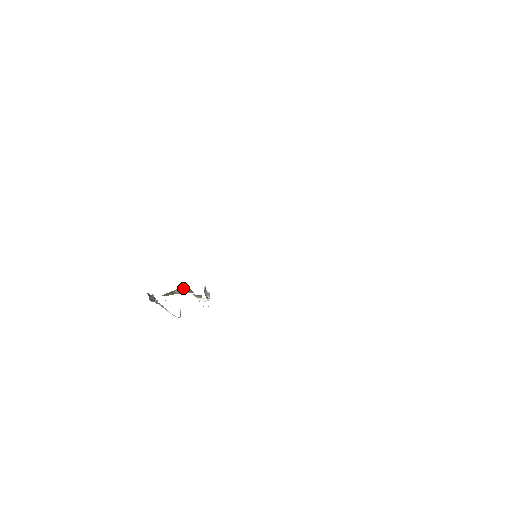
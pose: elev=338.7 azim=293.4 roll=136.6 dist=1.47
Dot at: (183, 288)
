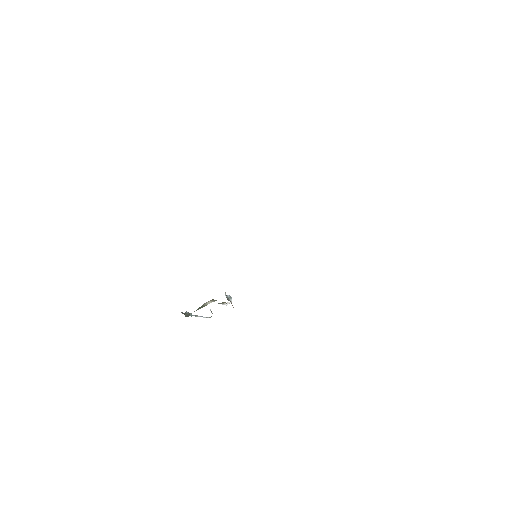
Dot at: (209, 301)
